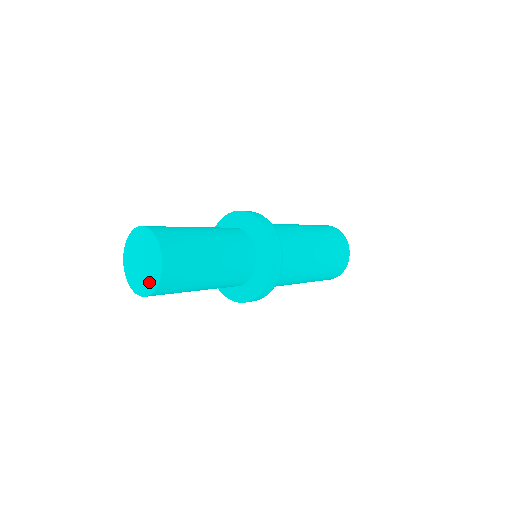
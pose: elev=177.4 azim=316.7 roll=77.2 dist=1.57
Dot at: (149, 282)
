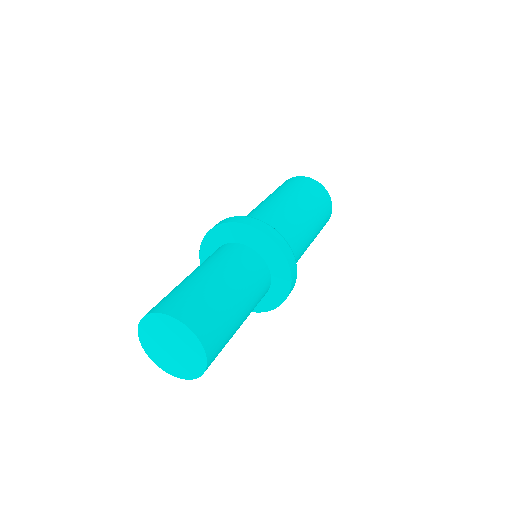
Dot at: (178, 369)
